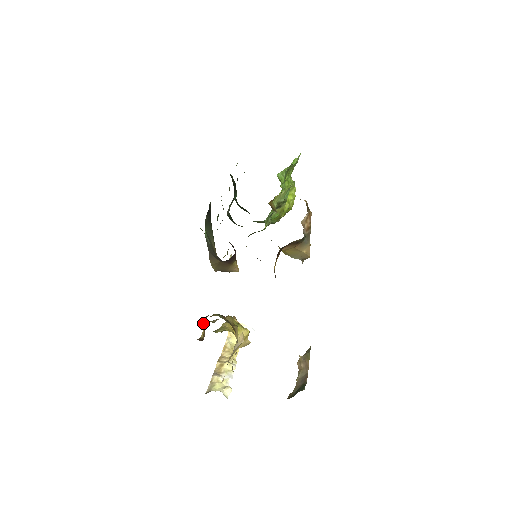
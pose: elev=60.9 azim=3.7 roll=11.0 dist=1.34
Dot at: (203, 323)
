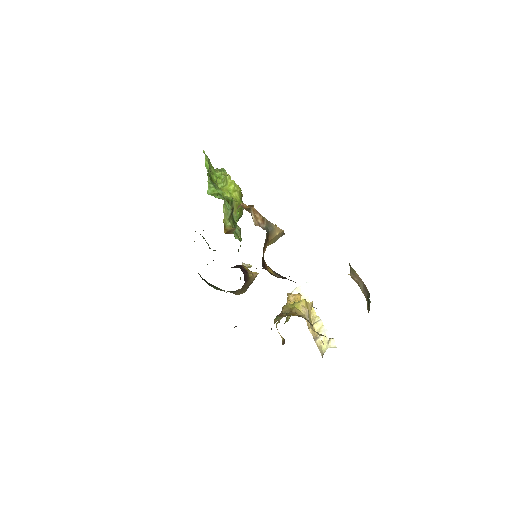
Dot at: occluded
